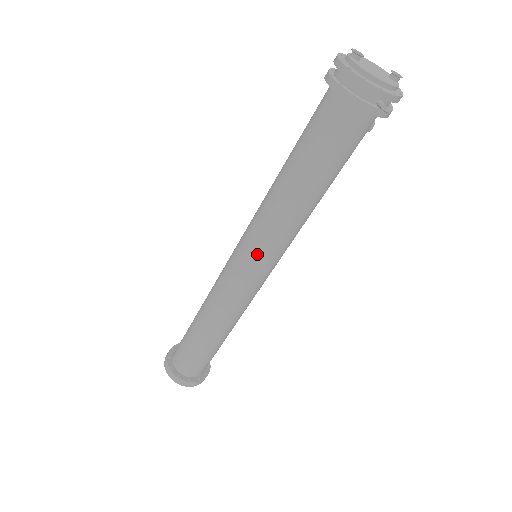
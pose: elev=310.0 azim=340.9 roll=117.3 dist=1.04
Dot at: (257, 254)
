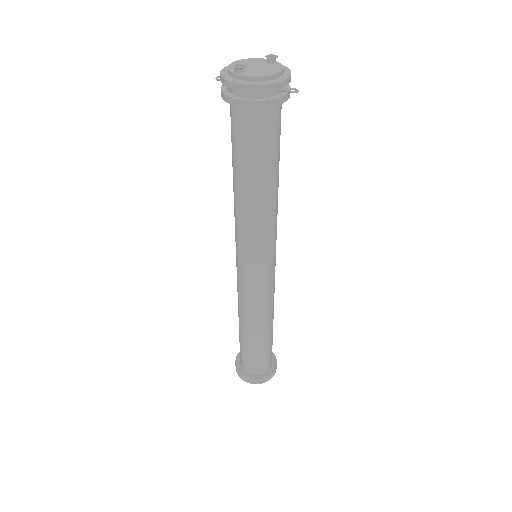
Dot at: (264, 255)
